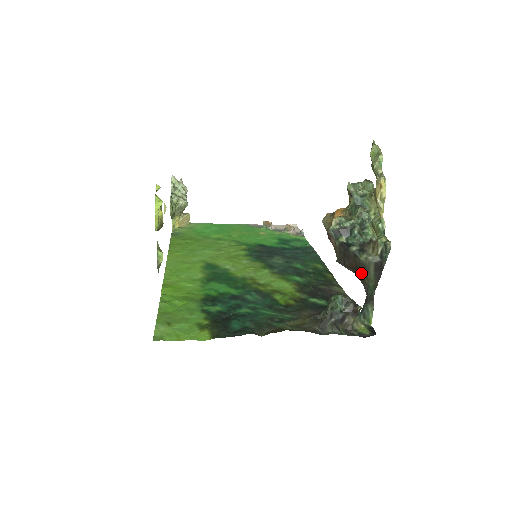
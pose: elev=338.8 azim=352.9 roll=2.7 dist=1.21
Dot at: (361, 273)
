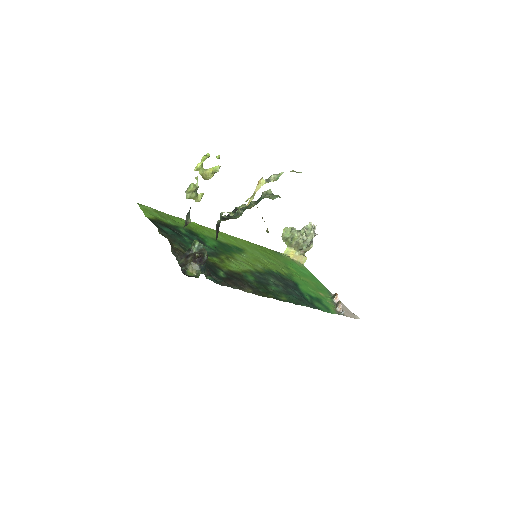
Dot at: occluded
